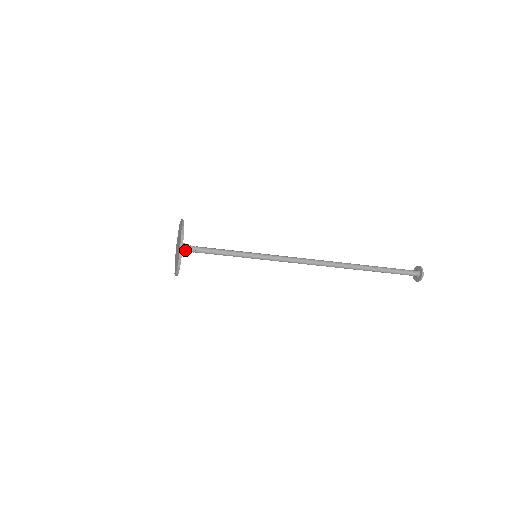
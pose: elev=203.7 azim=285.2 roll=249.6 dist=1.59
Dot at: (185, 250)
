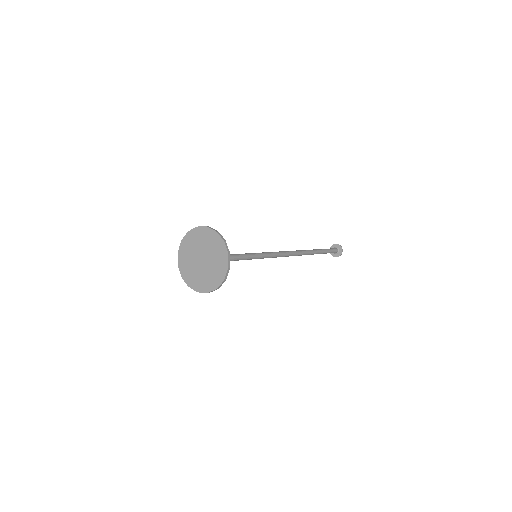
Dot at: occluded
